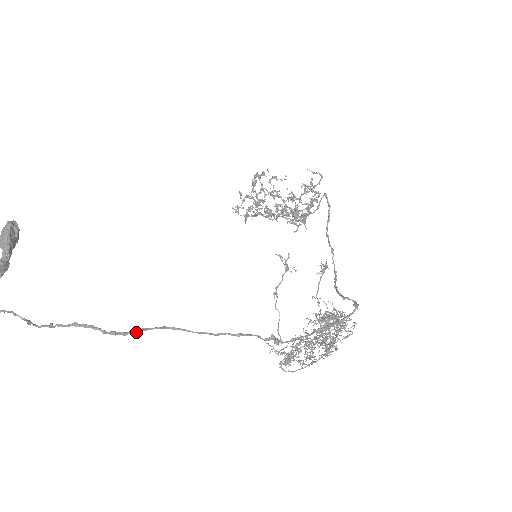
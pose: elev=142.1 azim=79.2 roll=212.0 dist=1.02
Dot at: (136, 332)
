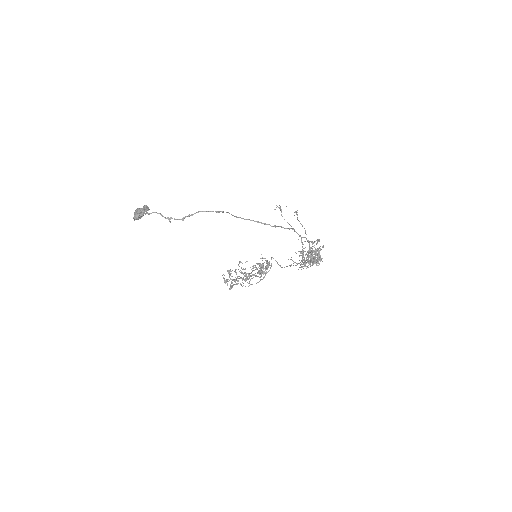
Dot at: occluded
